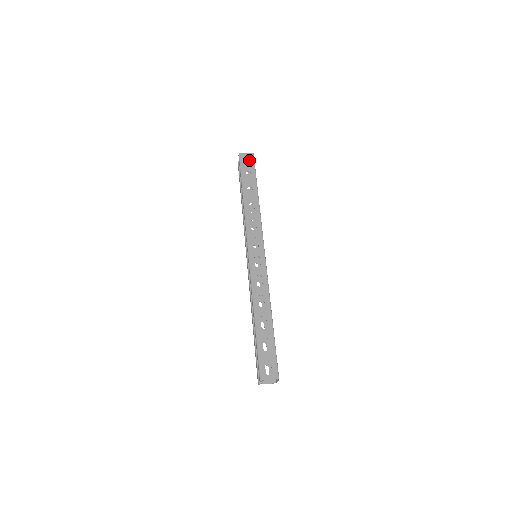
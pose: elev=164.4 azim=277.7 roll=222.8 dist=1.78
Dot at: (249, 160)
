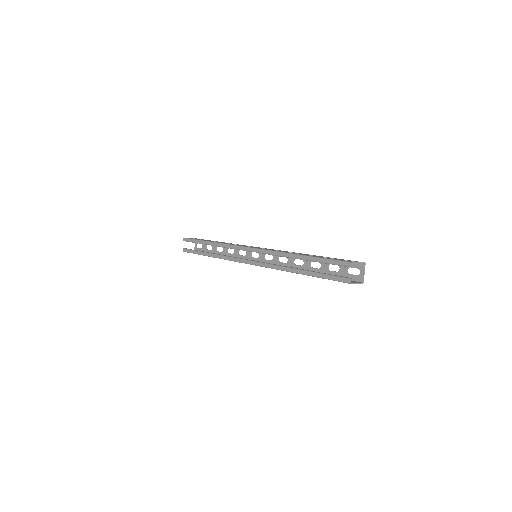
Dot at: (196, 238)
